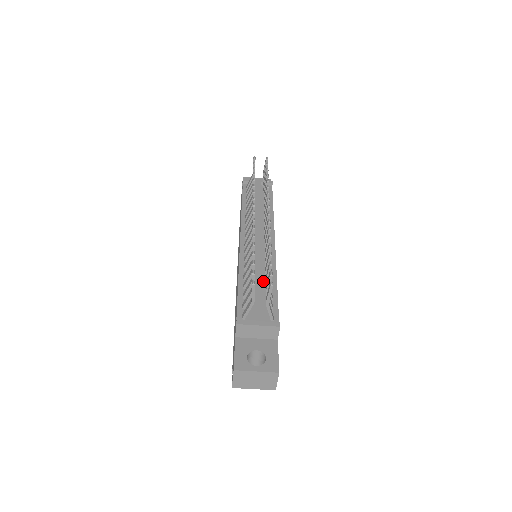
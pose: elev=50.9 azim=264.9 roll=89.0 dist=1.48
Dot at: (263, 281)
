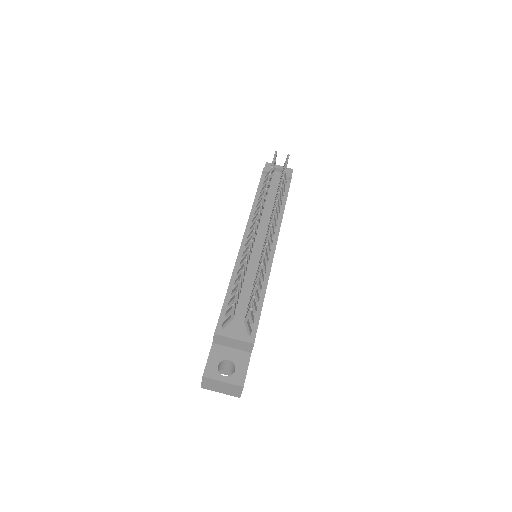
Dot at: occluded
